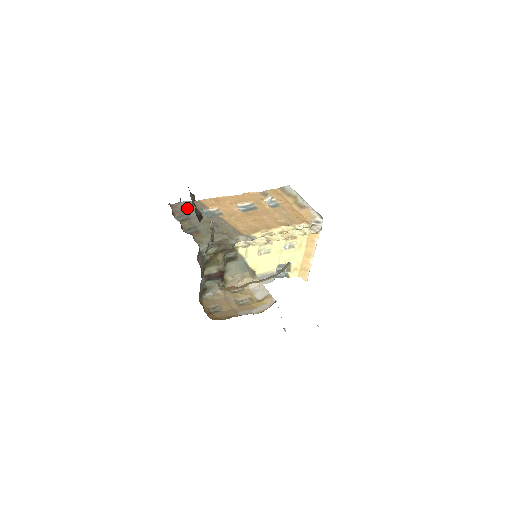
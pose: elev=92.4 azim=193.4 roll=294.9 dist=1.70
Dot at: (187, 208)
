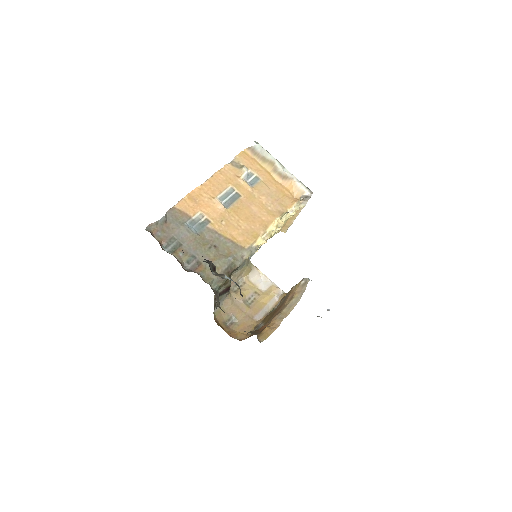
Dot at: (168, 227)
